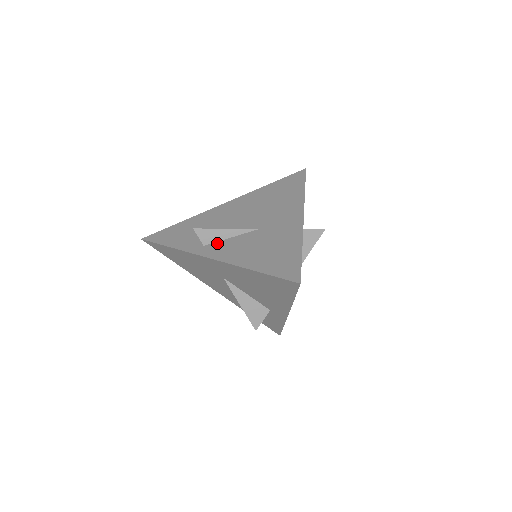
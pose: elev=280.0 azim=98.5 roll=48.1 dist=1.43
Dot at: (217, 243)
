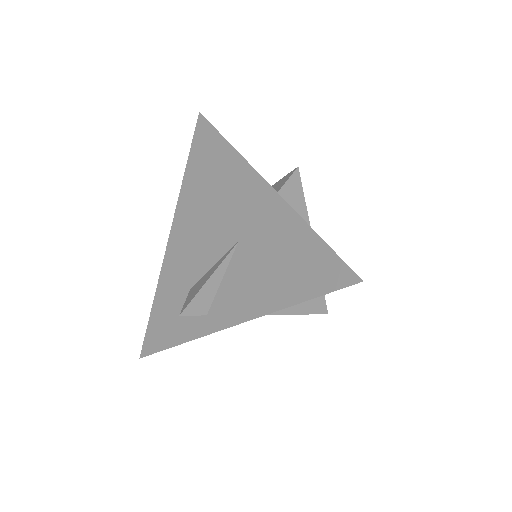
Dot at: (216, 300)
